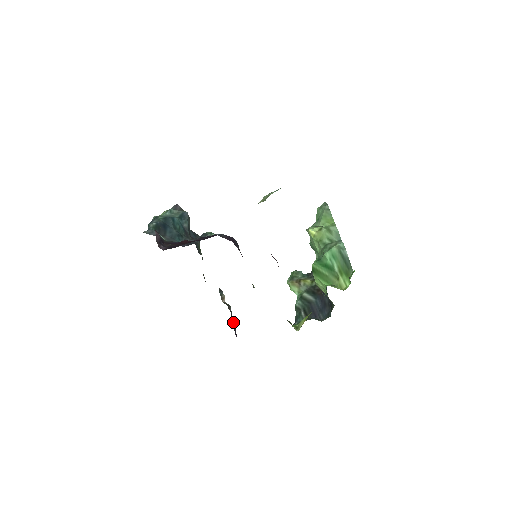
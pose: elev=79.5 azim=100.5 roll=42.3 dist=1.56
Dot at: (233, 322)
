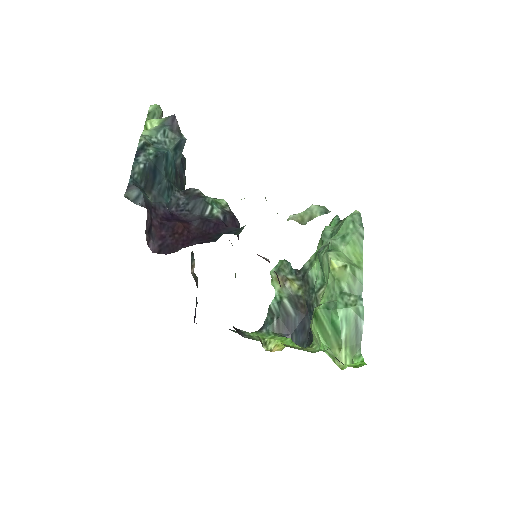
Dot at: (196, 304)
